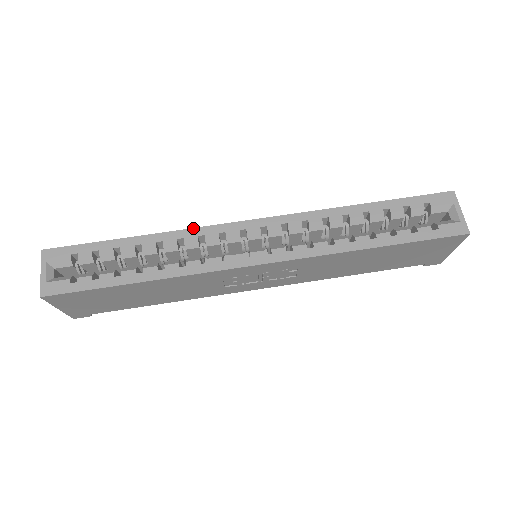
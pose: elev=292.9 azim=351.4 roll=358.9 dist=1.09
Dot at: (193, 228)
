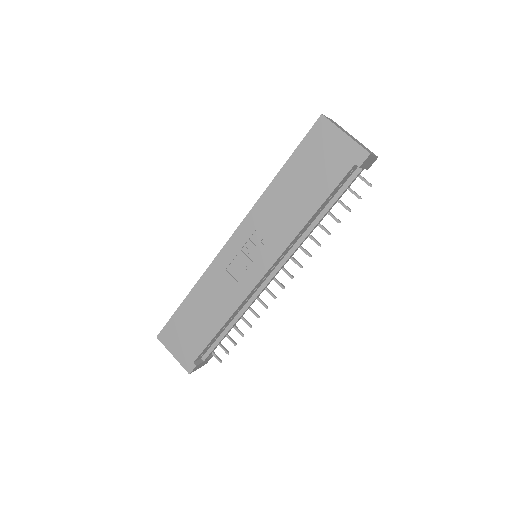
Dot at: occluded
